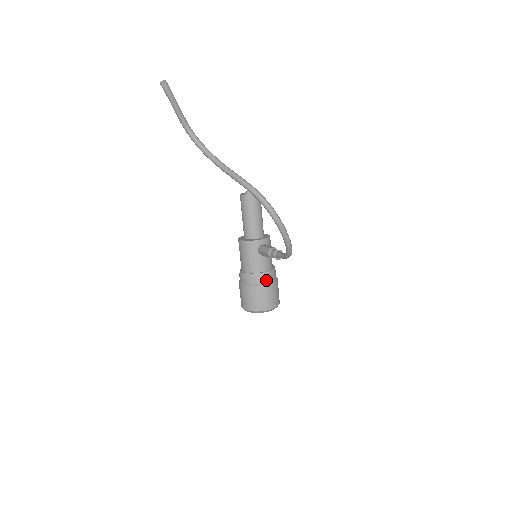
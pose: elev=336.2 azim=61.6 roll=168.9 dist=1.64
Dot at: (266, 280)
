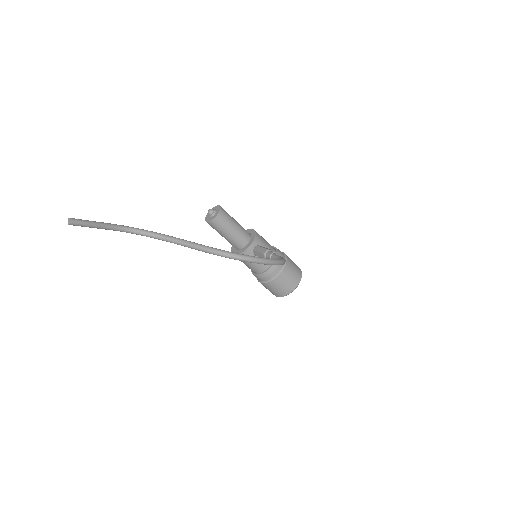
Dot at: (278, 269)
